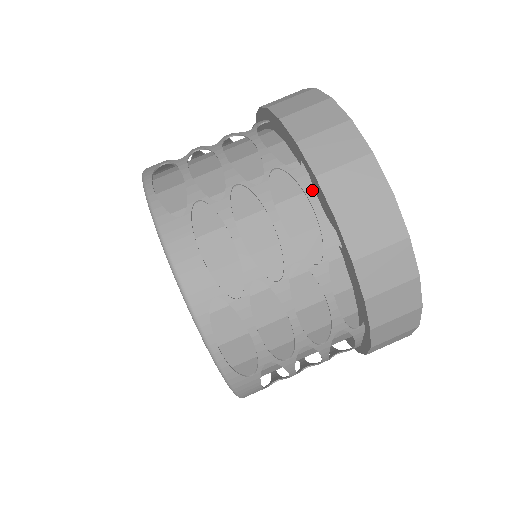
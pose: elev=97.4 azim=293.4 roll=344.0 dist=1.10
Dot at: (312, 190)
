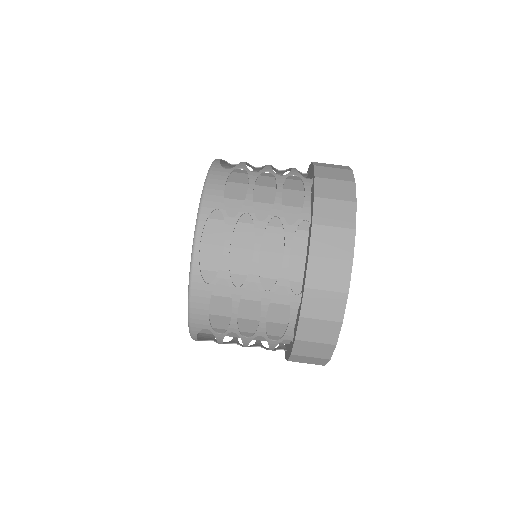
Dot at: (295, 313)
